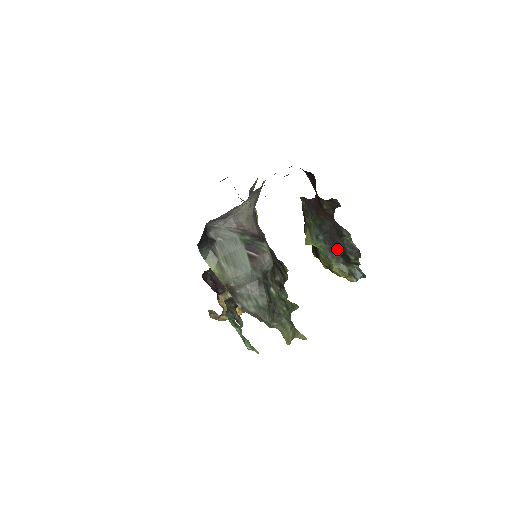
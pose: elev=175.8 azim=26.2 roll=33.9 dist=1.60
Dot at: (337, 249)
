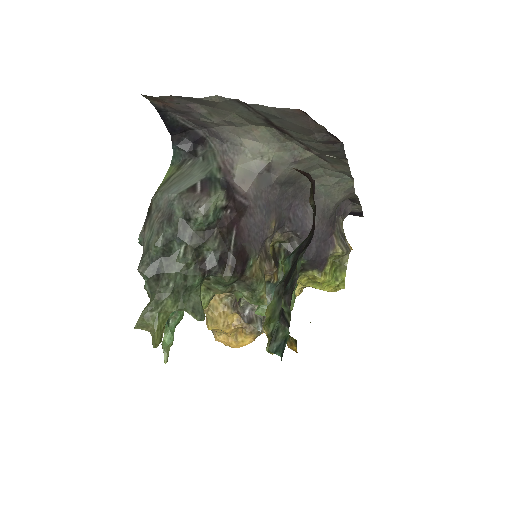
Dot at: (287, 281)
